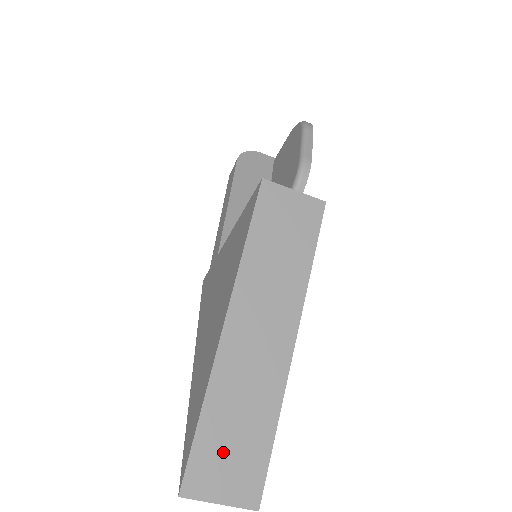
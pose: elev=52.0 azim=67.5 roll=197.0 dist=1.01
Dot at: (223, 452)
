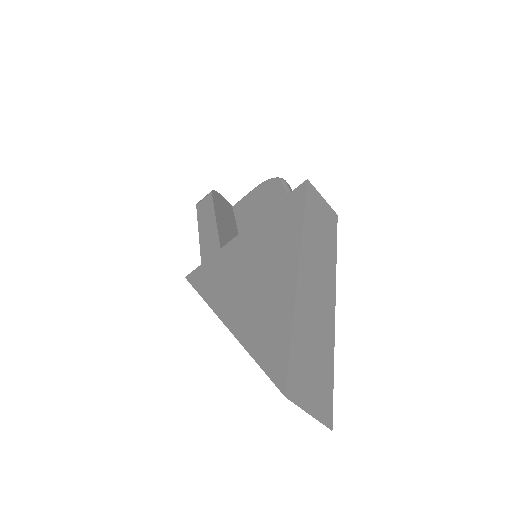
Dot at: (308, 369)
